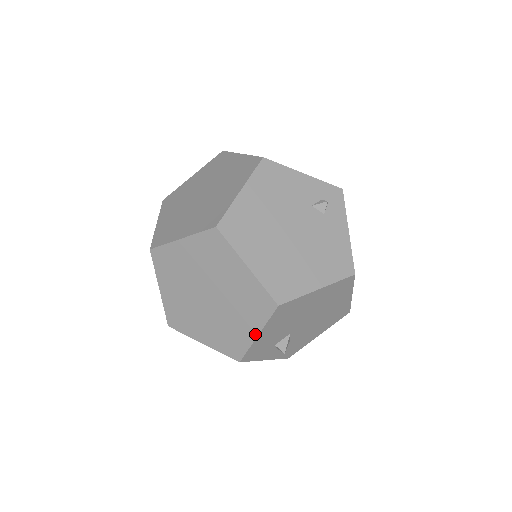
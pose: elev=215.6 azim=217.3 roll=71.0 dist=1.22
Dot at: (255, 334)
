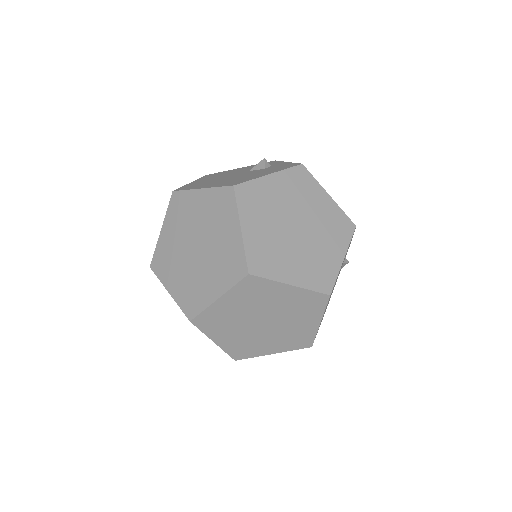
Dot at: (272, 353)
